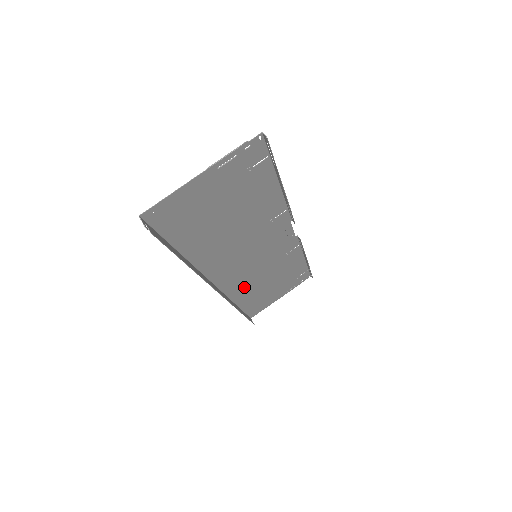
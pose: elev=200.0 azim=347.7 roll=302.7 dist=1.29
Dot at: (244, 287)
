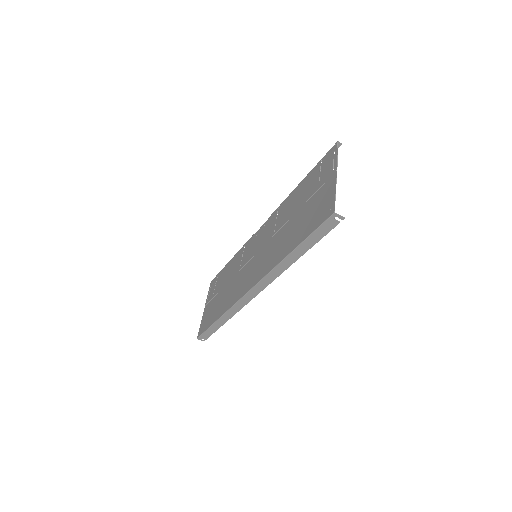
Dot at: (232, 295)
